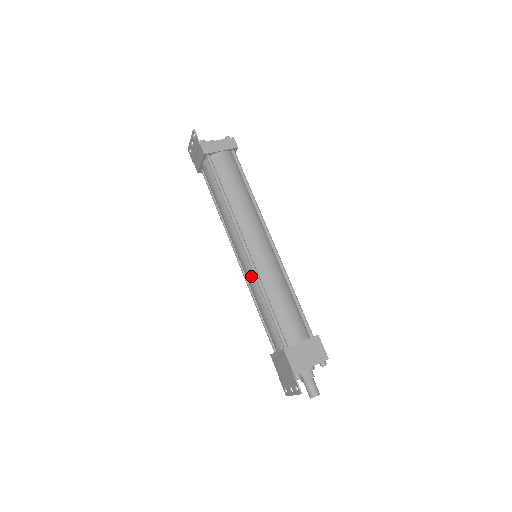
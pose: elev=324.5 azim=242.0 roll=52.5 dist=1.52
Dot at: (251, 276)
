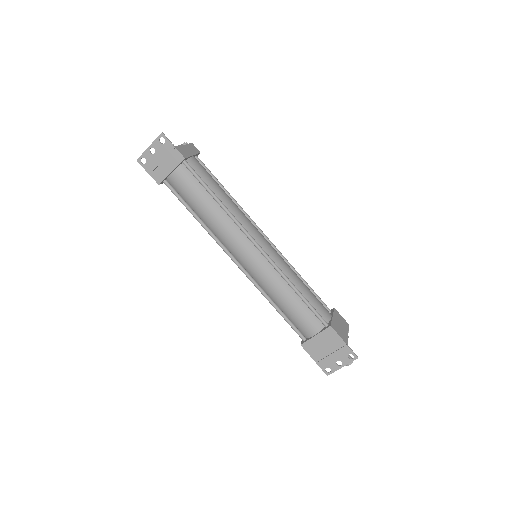
Dot at: (270, 273)
